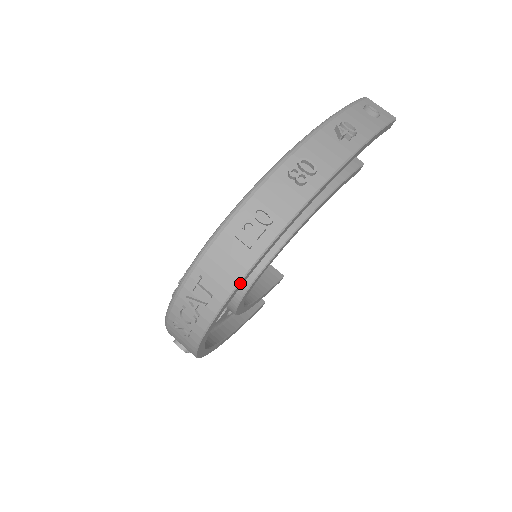
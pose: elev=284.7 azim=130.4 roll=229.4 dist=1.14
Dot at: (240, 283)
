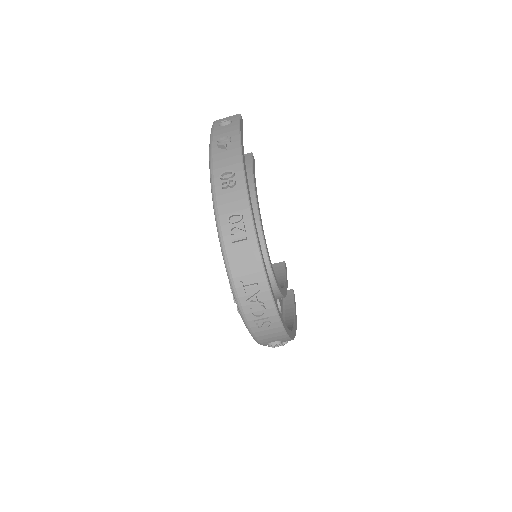
Dot at: (262, 260)
